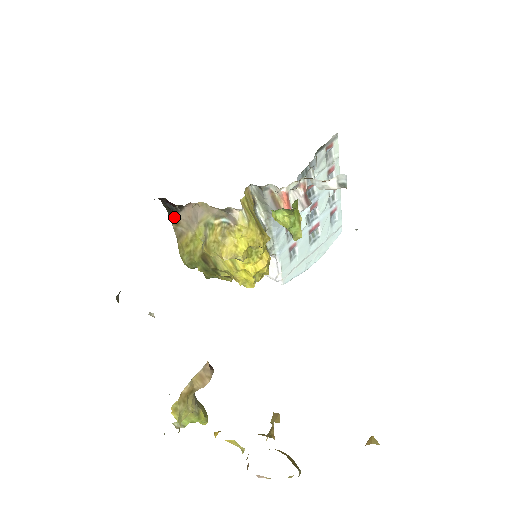
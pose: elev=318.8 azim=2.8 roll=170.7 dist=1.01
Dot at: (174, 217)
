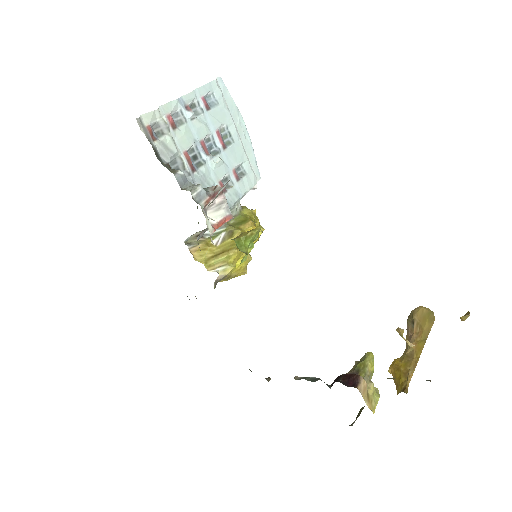
Dot at: occluded
